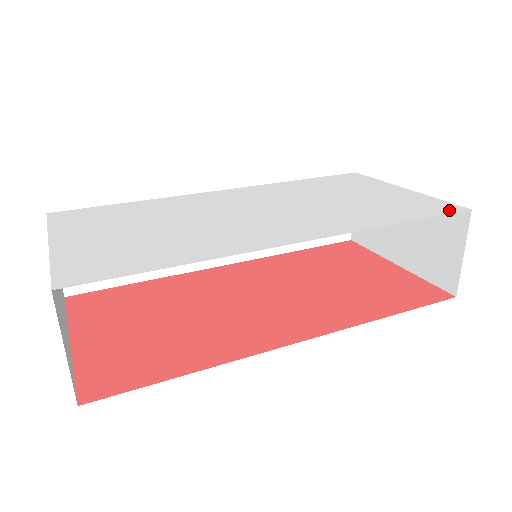
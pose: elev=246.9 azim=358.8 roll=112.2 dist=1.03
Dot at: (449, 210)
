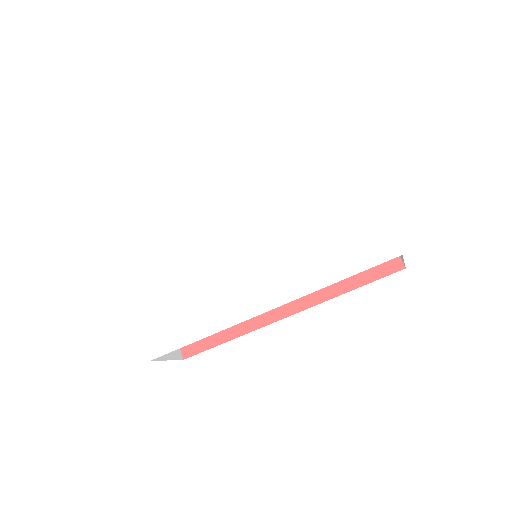
Dot at: (383, 256)
